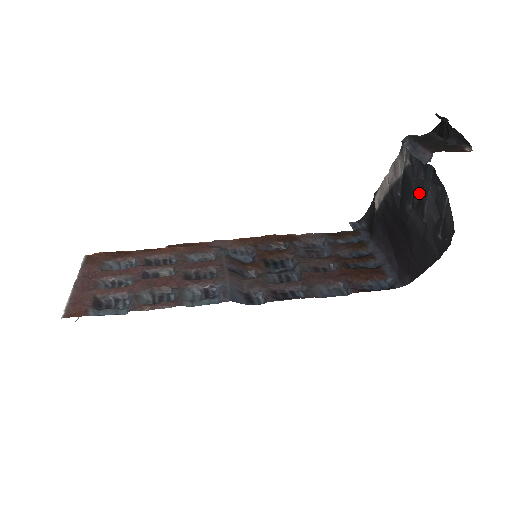
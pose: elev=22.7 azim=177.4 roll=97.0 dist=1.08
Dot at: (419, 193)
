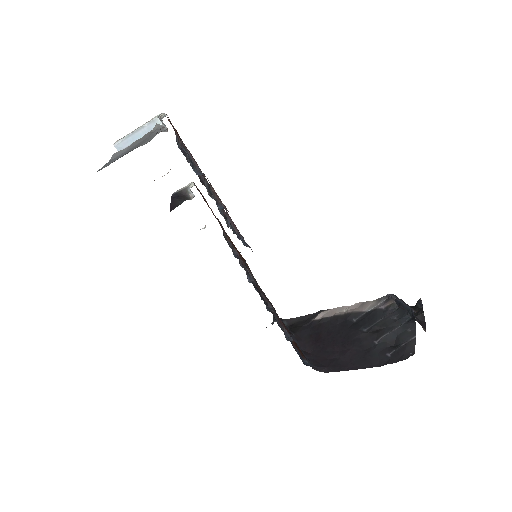
Dot at: (383, 326)
